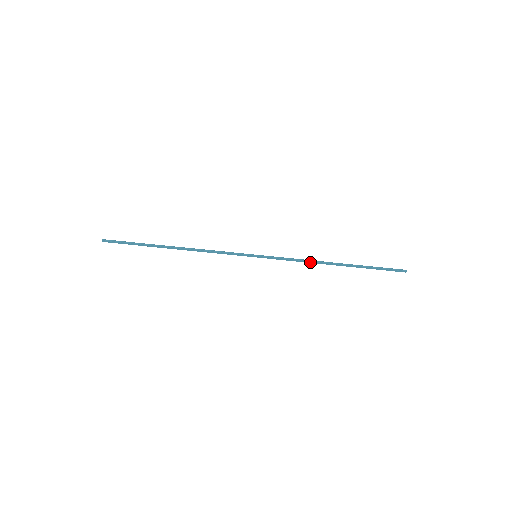
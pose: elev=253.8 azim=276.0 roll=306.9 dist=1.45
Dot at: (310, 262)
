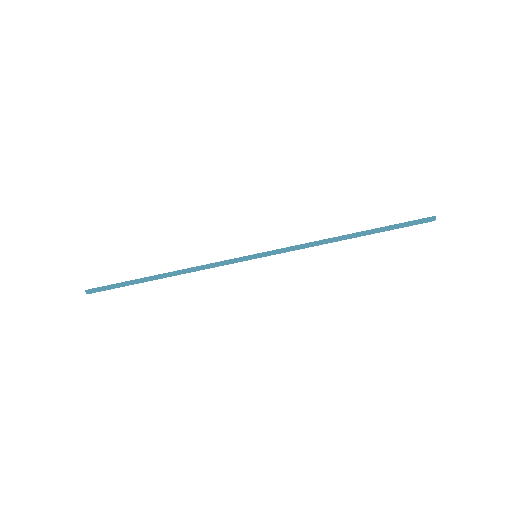
Dot at: (319, 243)
